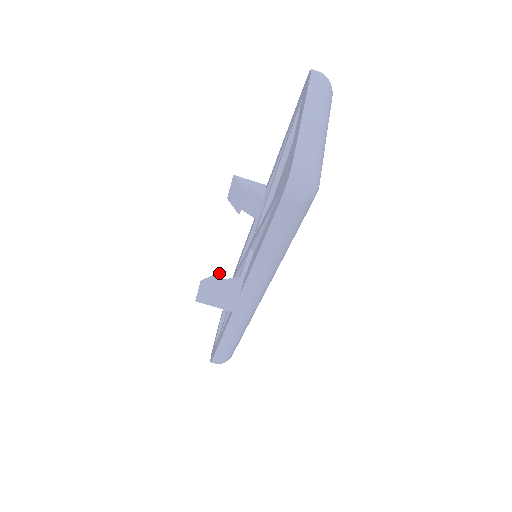
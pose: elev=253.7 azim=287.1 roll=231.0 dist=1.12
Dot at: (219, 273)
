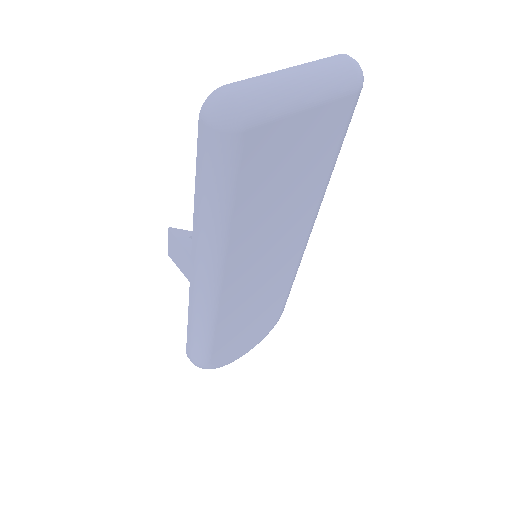
Dot at: (191, 231)
